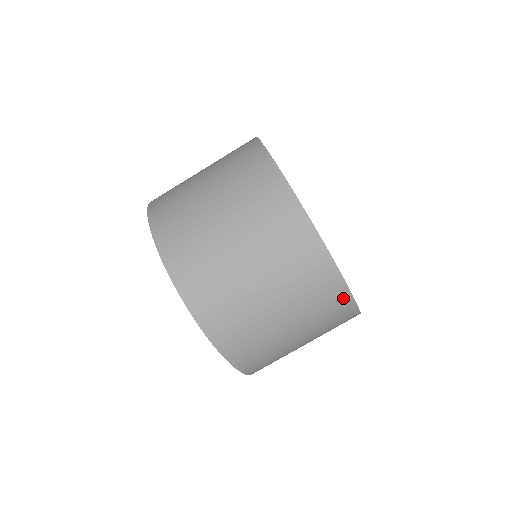
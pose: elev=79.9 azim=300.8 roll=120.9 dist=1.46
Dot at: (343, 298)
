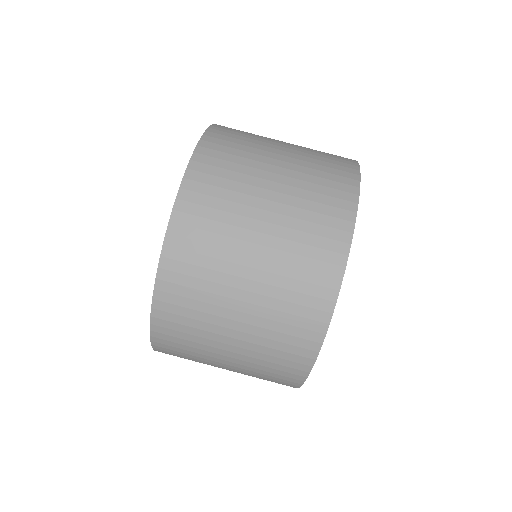
Dot at: (345, 212)
